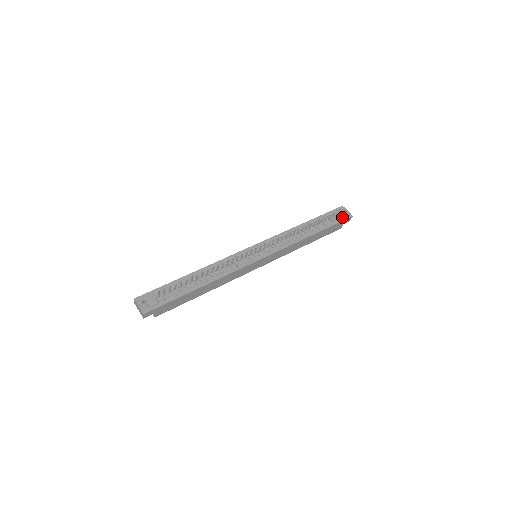
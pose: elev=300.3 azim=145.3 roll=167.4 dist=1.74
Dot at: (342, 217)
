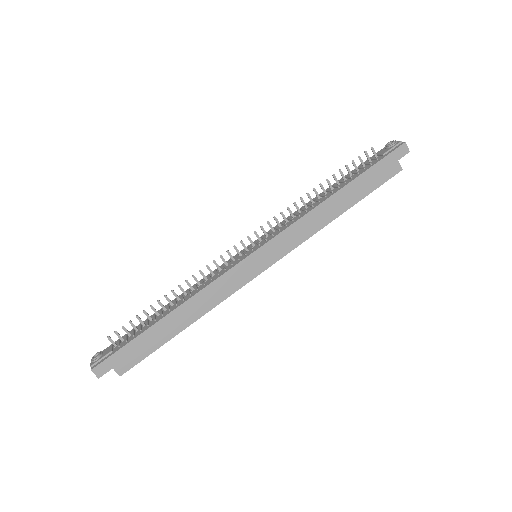
Dot at: (386, 152)
